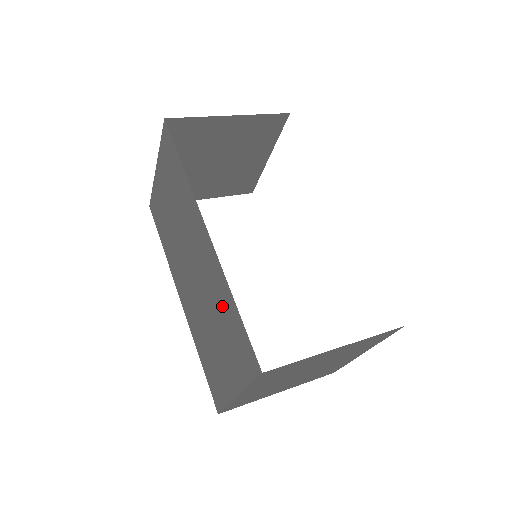
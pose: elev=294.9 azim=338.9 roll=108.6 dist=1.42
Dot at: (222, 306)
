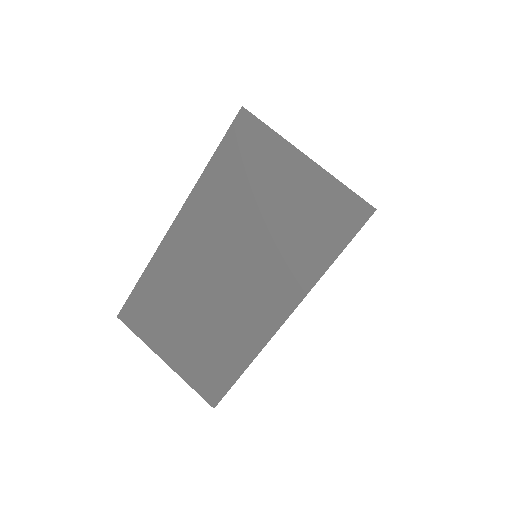
Dot at: (227, 345)
